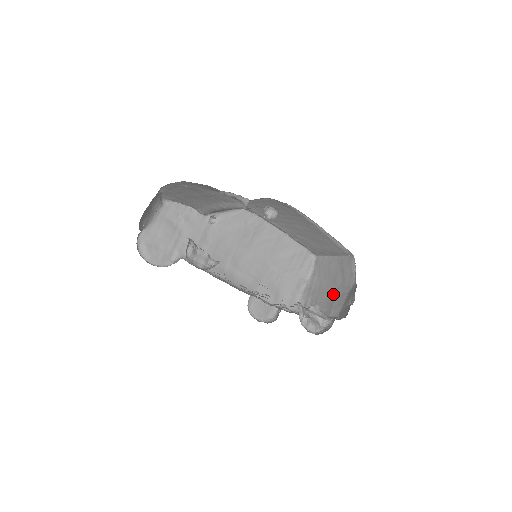
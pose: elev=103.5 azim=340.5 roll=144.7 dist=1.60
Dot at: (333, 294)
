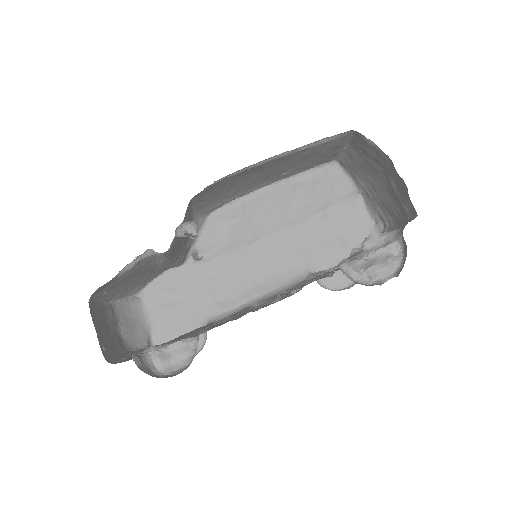
Dot at: (388, 186)
